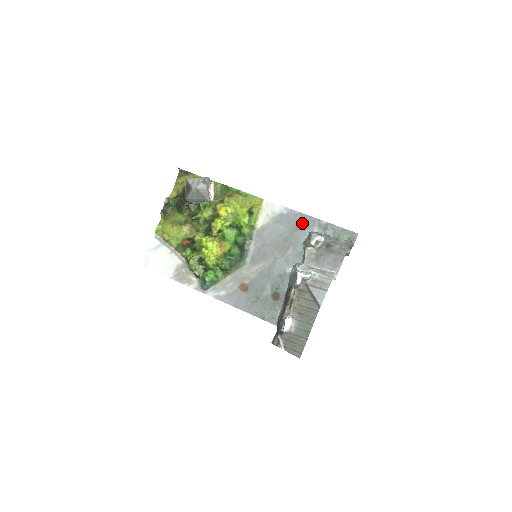
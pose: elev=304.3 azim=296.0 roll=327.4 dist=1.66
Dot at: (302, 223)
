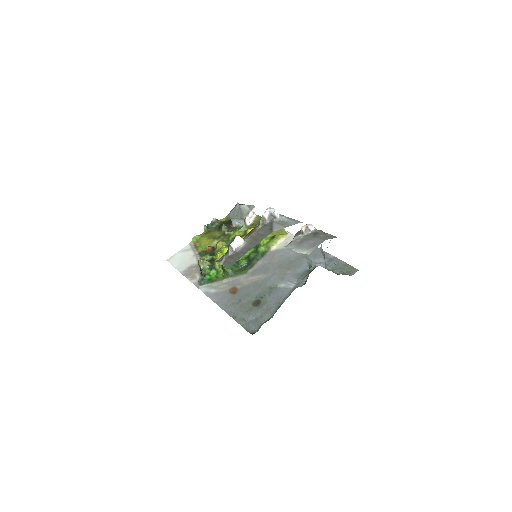
Dot at: (312, 253)
